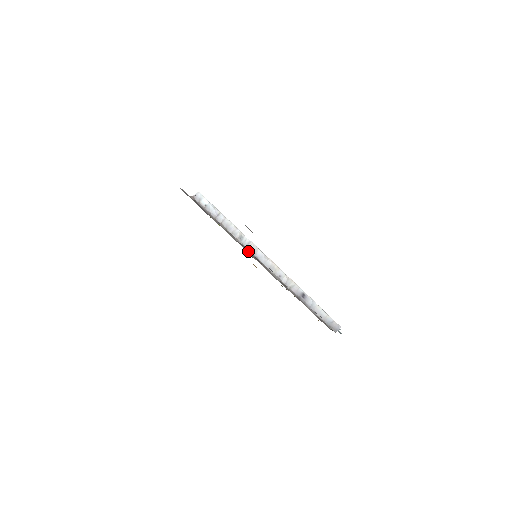
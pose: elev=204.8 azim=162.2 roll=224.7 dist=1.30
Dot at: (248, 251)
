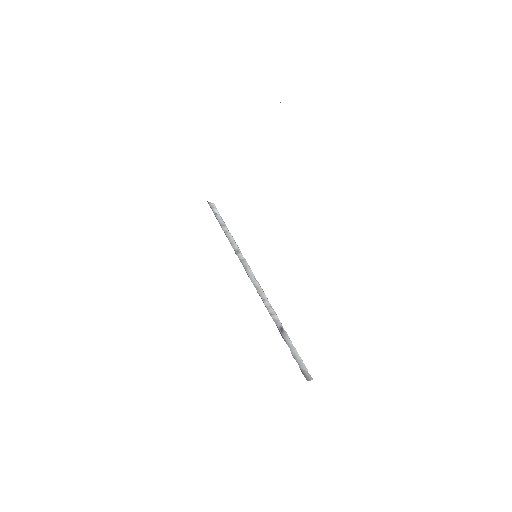
Dot at: occluded
